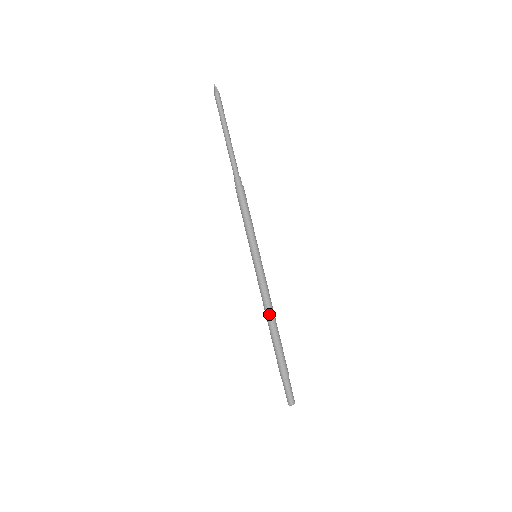
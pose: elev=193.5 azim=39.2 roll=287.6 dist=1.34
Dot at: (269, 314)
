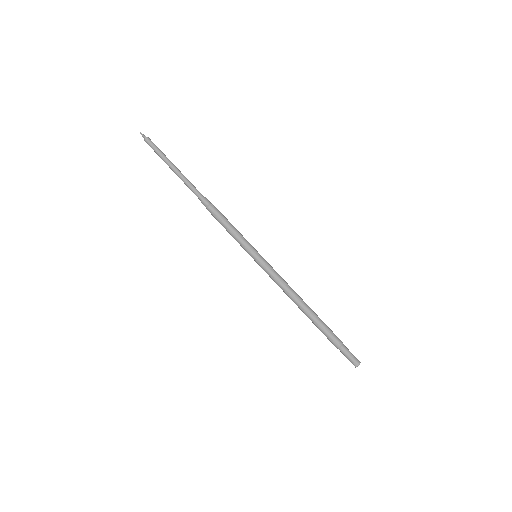
Dot at: (293, 300)
